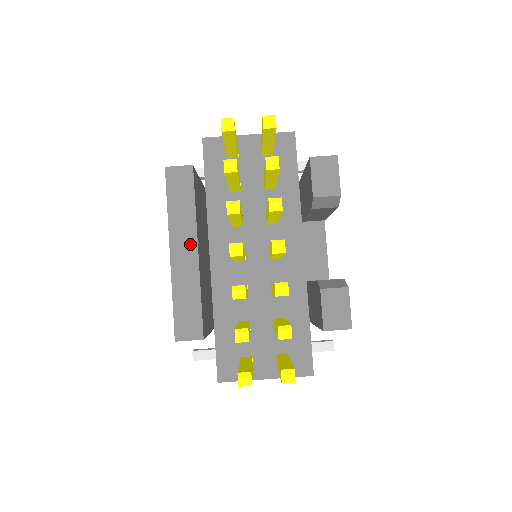
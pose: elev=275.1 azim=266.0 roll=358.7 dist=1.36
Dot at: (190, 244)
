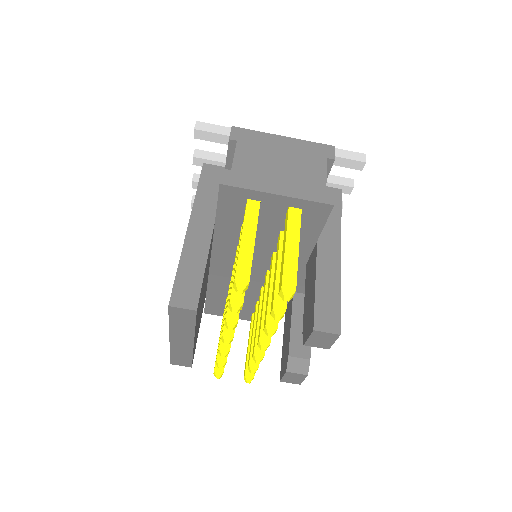
Dot at: (187, 340)
